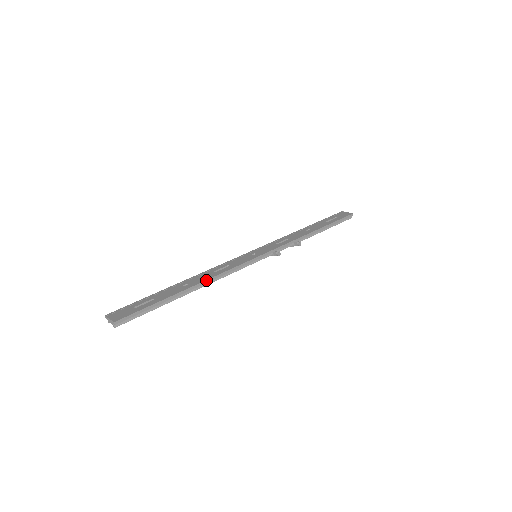
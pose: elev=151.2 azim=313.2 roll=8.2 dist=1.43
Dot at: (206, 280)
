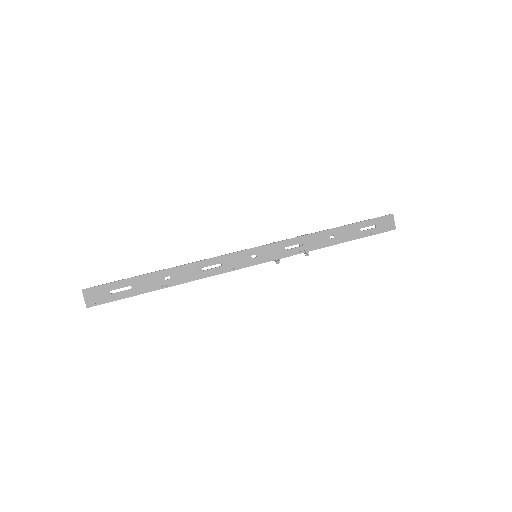
Dot at: occluded
